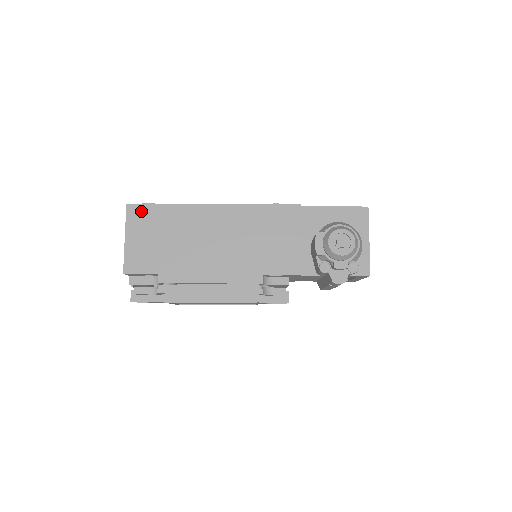
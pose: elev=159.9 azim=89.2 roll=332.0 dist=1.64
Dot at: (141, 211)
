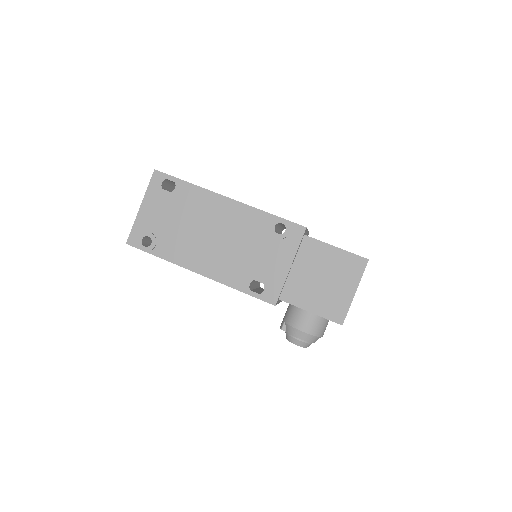
Dot at: occluded
